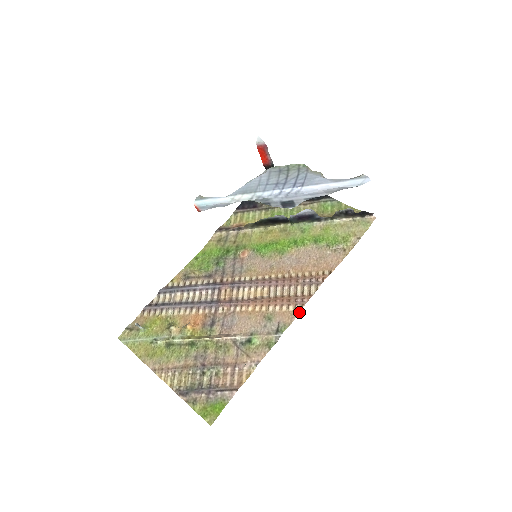
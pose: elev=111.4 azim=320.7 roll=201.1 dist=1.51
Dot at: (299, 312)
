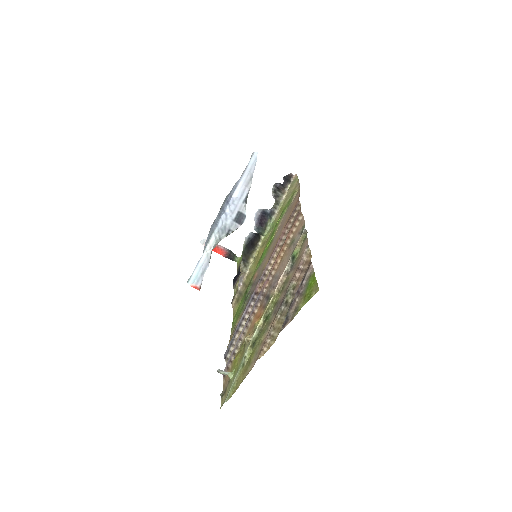
Dot at: (303, 217)
